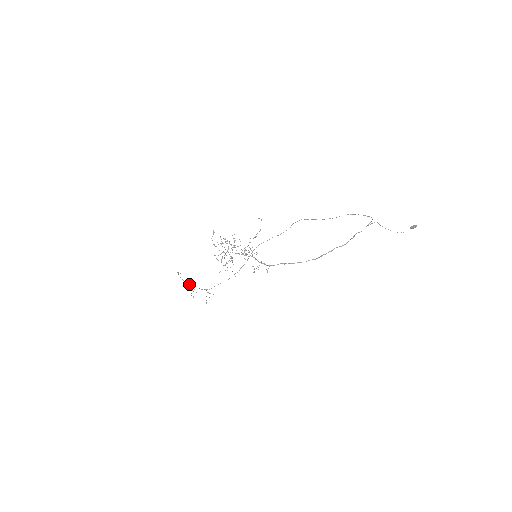
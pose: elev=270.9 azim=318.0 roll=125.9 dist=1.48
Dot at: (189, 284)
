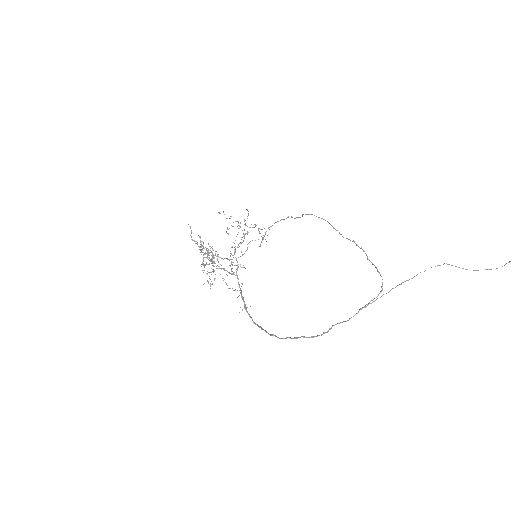
Dot at: (238, 221)
